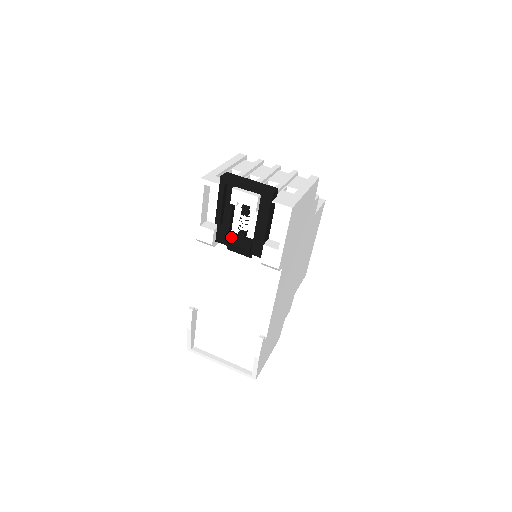
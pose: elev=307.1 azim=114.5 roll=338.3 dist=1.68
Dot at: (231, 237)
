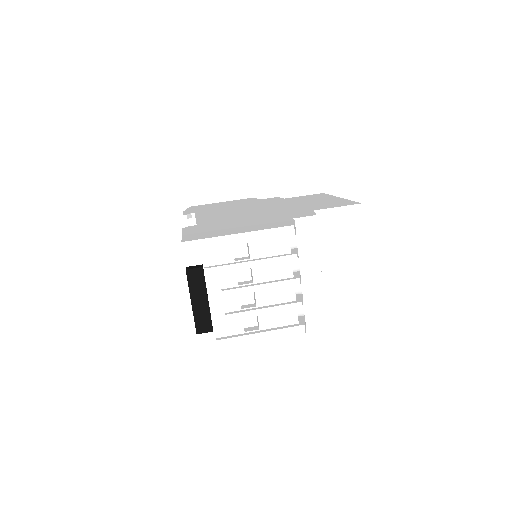
Dot at: occluded
